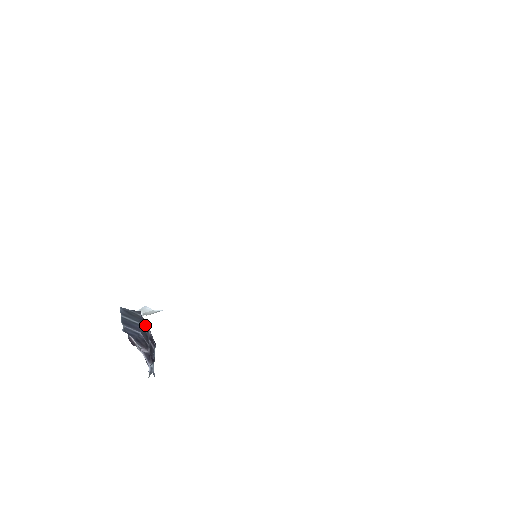
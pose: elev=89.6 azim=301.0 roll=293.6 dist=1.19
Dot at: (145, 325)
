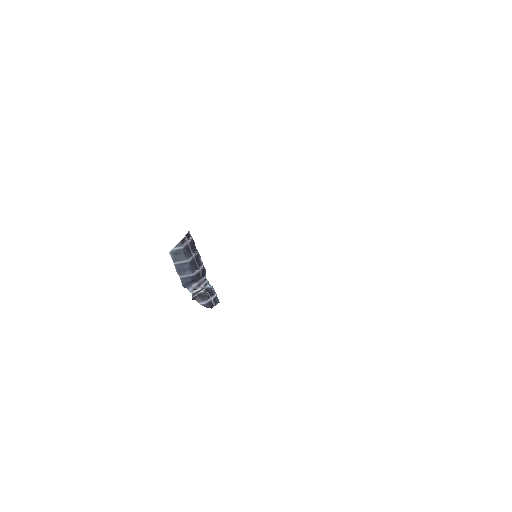
Dot at: (187, 249)
